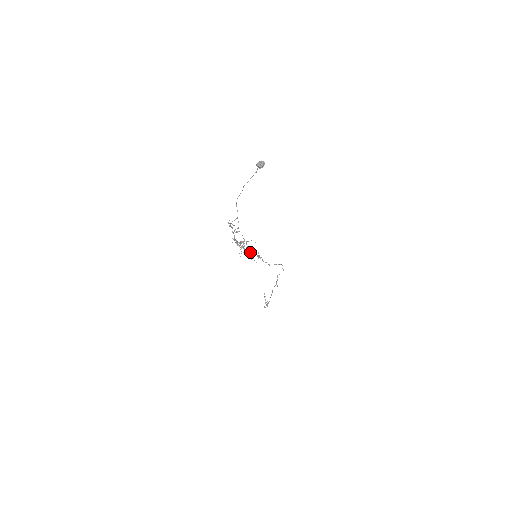
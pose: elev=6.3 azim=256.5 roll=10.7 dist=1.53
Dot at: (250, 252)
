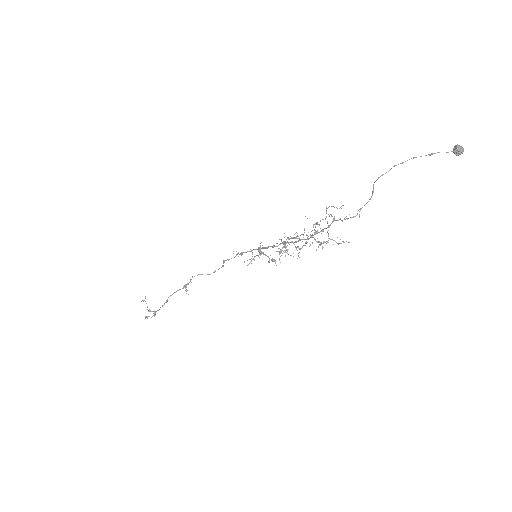
Dot at: occluded
